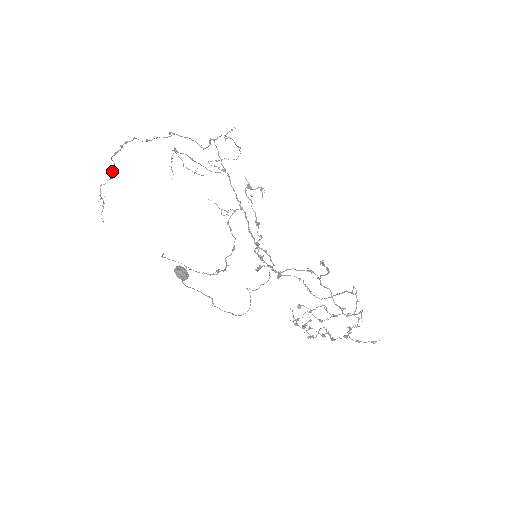
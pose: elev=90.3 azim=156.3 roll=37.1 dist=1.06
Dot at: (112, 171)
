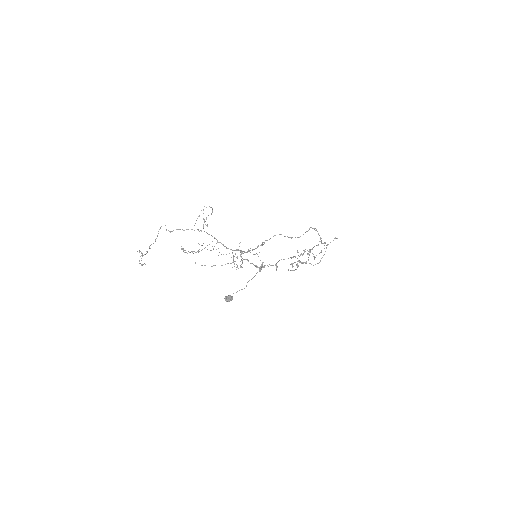
Dot at: occluded
